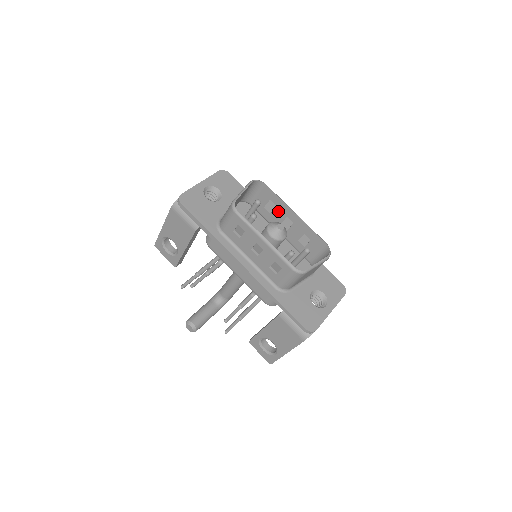
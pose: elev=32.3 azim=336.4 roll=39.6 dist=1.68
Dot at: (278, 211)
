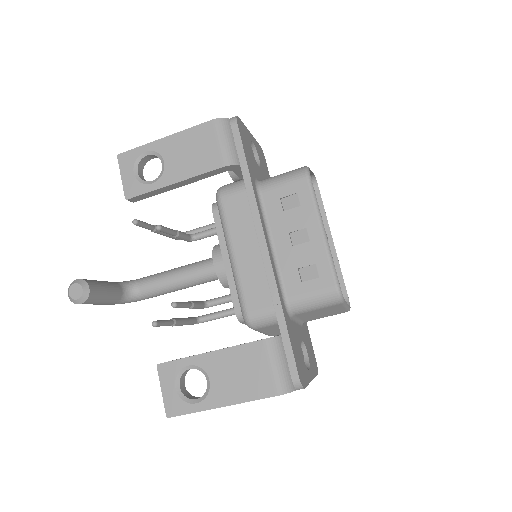
Dot at: occluded
